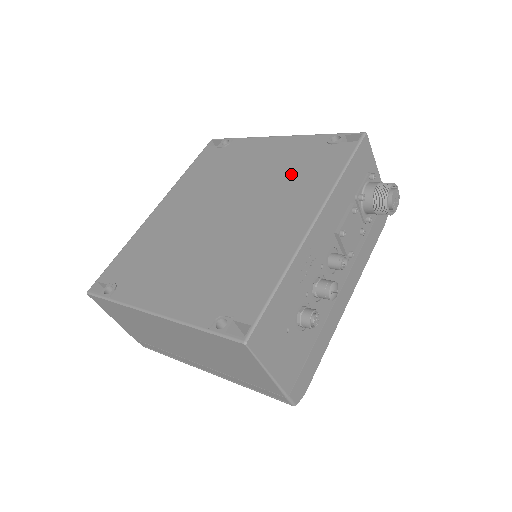
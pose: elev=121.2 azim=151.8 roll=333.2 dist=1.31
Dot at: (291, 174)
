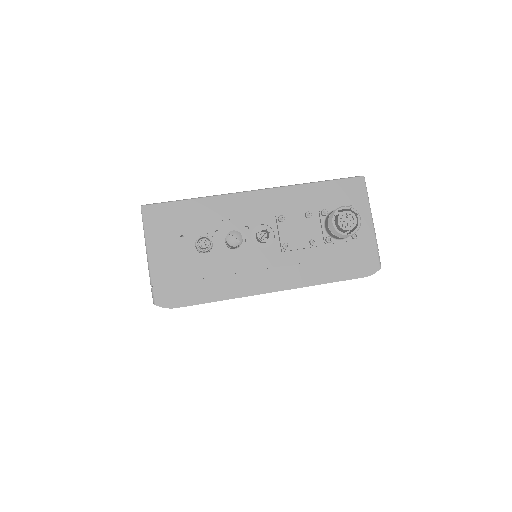
Dot at: occluded
